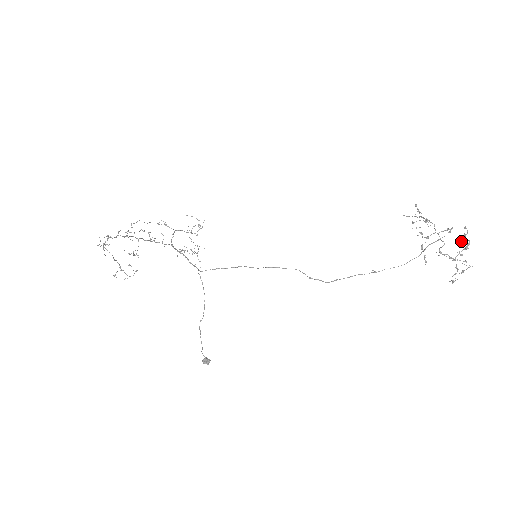
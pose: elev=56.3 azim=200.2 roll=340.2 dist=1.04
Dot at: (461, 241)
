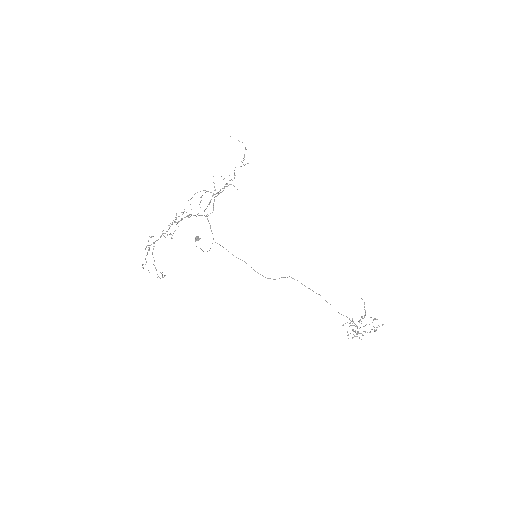
Dot at: occluded
